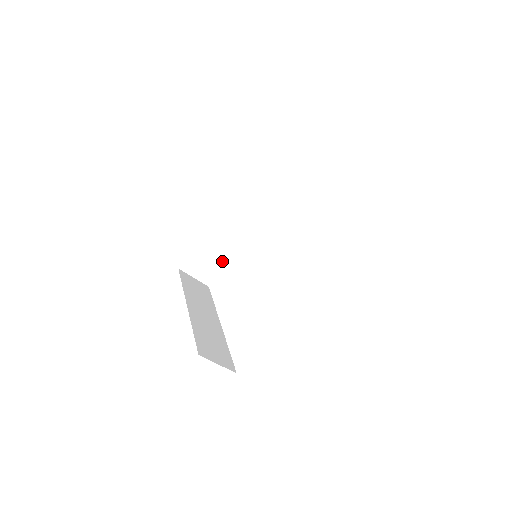
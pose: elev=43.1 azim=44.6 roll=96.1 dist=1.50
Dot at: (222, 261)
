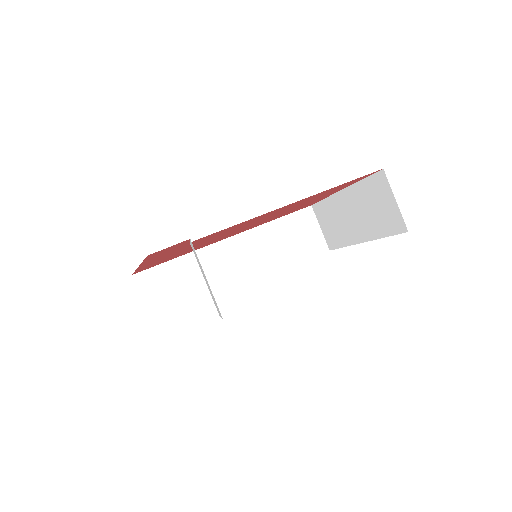
Dot at: (189, 298)
